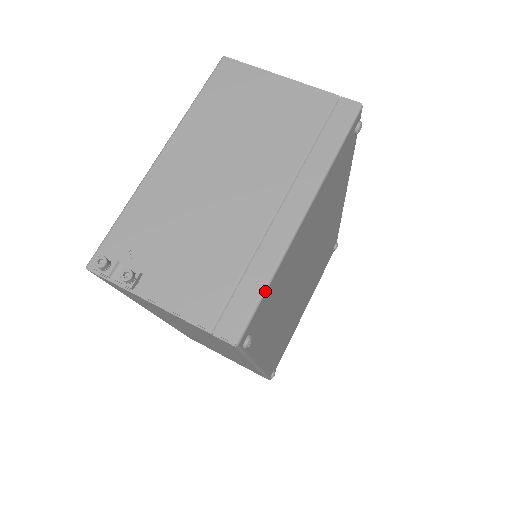
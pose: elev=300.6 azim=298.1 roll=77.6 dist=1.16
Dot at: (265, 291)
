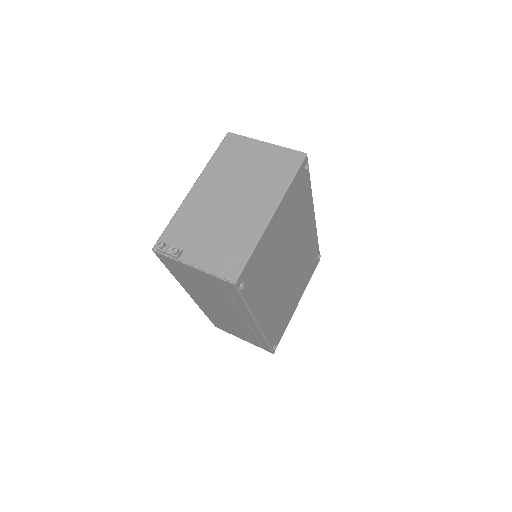
Dot at: (250, 255)
